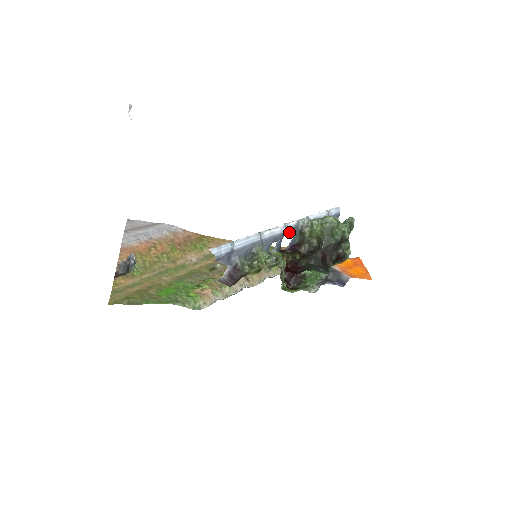
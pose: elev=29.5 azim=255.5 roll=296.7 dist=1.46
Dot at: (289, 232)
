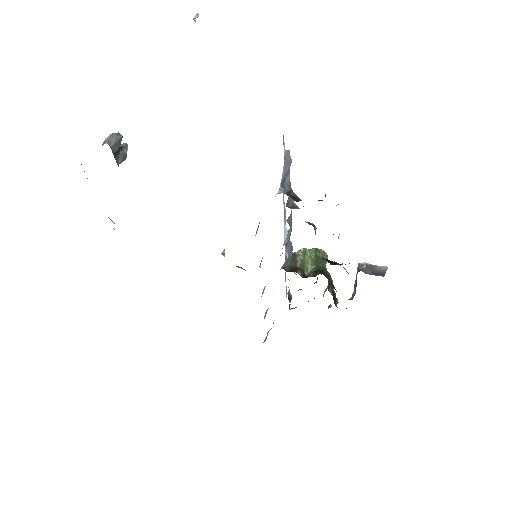
Dot at: (289, 244)
